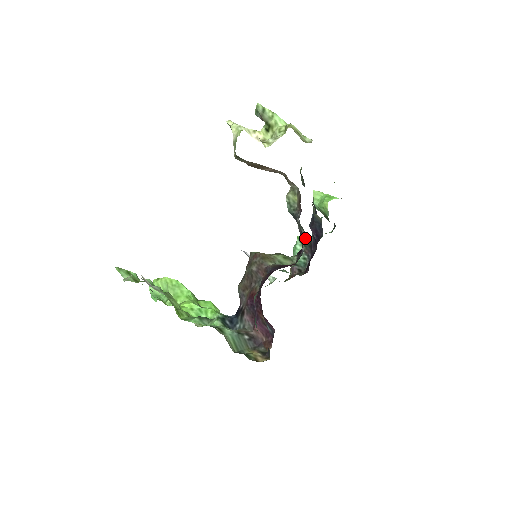
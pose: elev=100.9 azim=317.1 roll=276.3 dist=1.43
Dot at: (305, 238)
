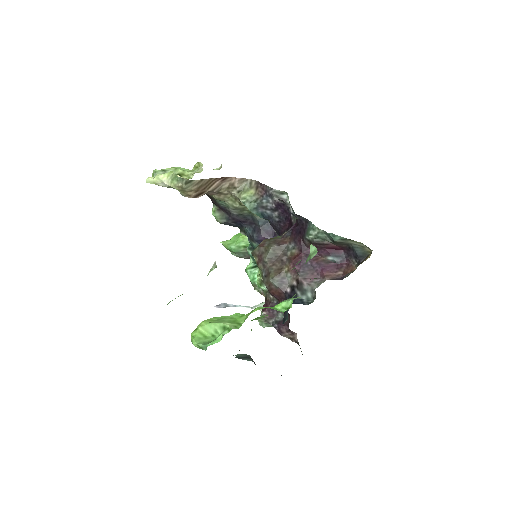
Dot at: (254, 262)
